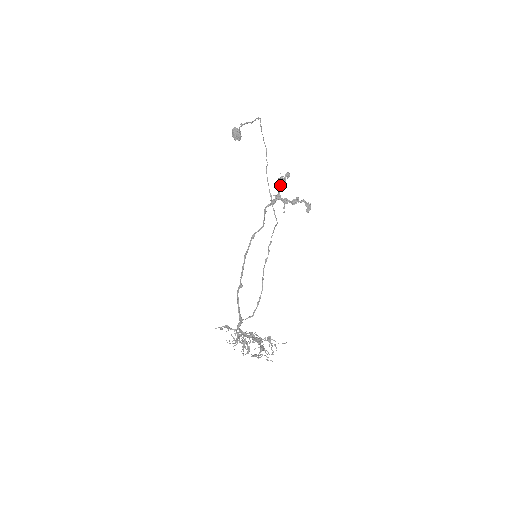
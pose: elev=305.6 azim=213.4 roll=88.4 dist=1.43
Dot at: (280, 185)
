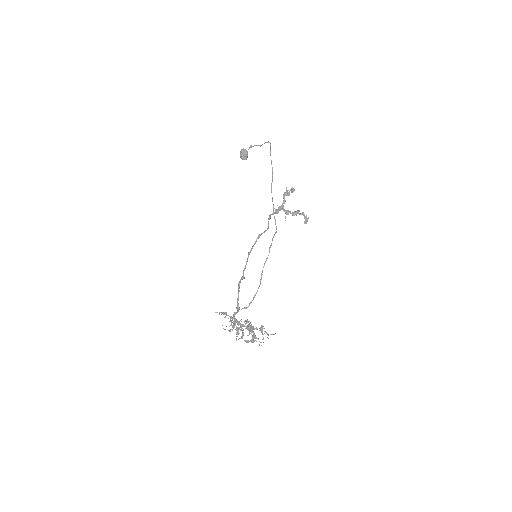
Dot at: occluded
